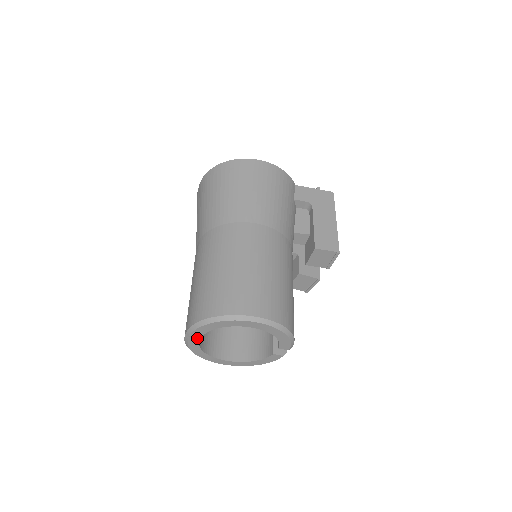
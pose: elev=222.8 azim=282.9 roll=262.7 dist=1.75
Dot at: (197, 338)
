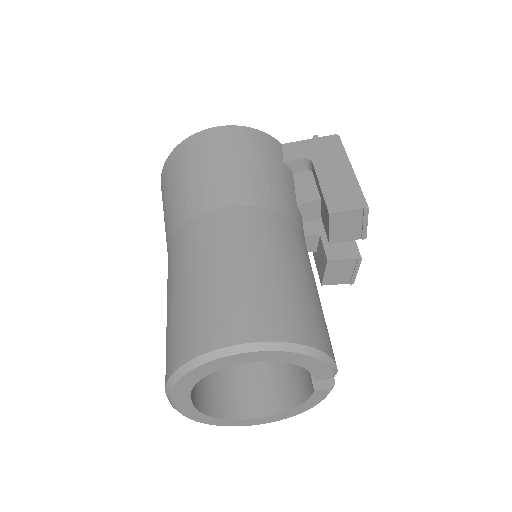
Dot at: (186, 401)
